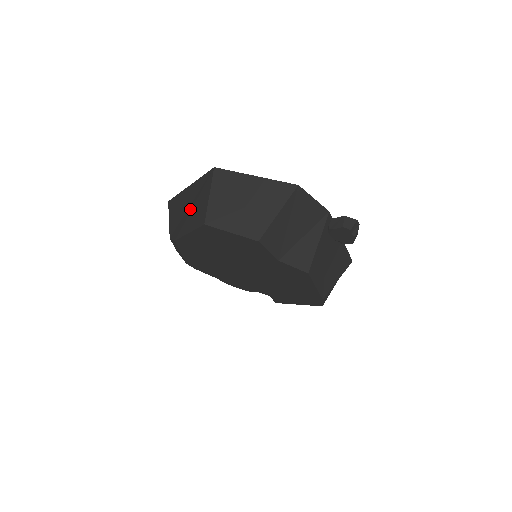
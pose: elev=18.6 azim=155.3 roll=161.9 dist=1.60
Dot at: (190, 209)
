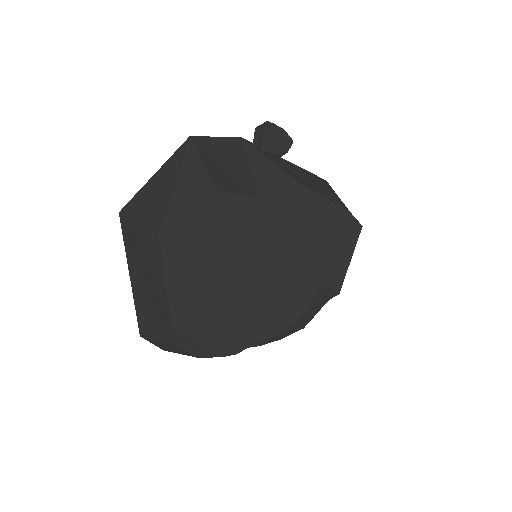
Dot at: (147, 276)
